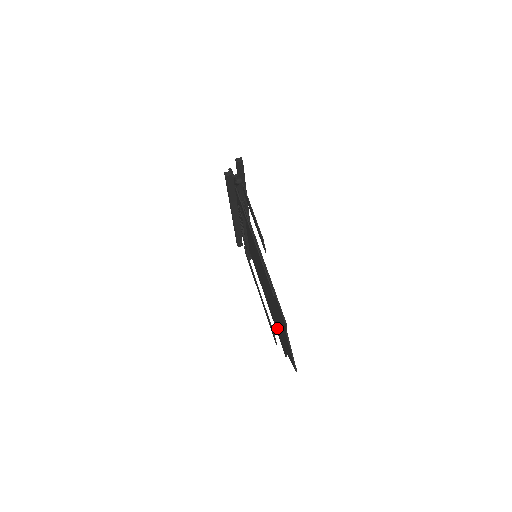
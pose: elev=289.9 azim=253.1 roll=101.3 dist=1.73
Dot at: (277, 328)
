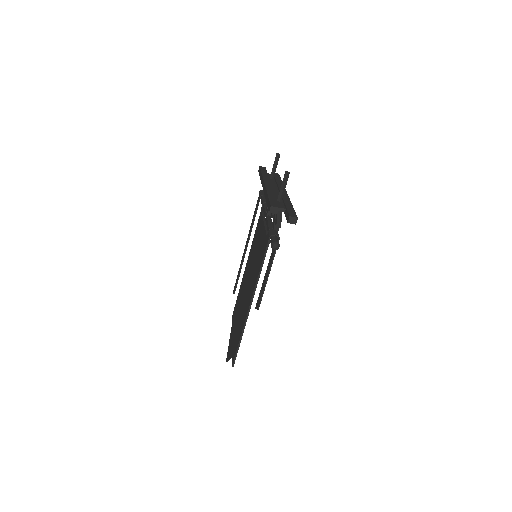
Dot at: (237, 304)
